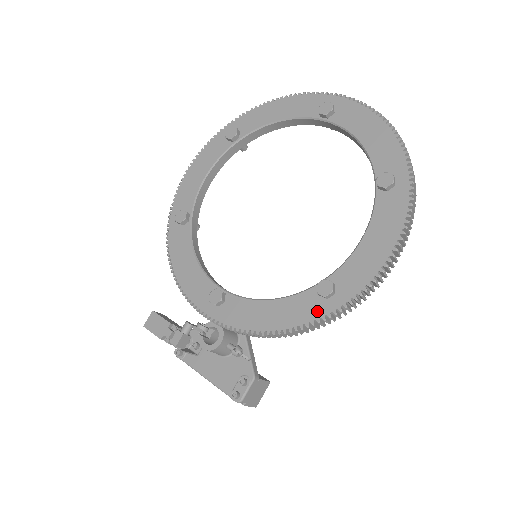
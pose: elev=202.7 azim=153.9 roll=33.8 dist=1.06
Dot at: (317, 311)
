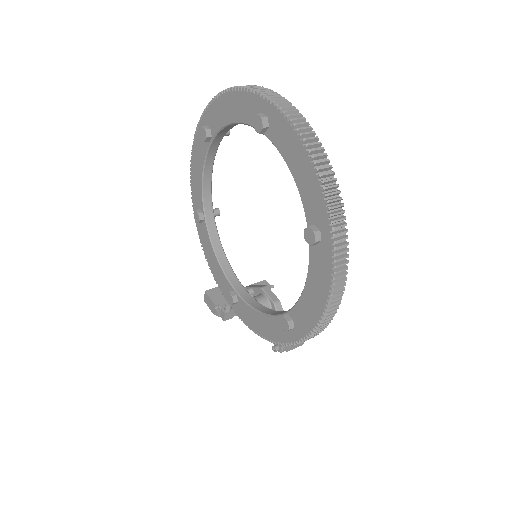
Dot at: (286, 336)
